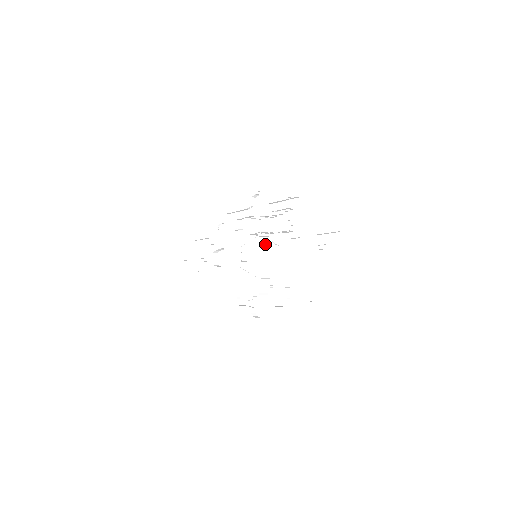
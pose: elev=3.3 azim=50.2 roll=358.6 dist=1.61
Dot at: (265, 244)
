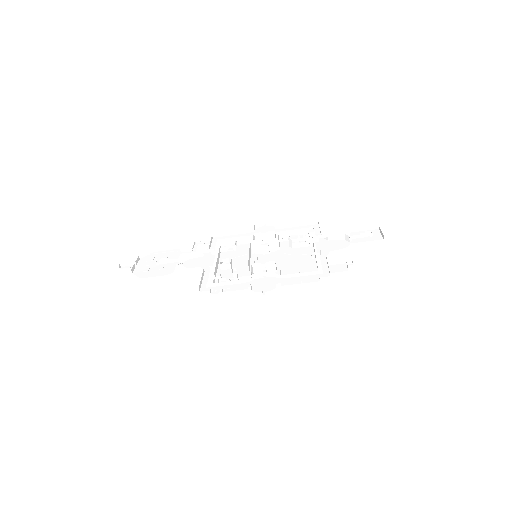
Dot at: (261, 258)
